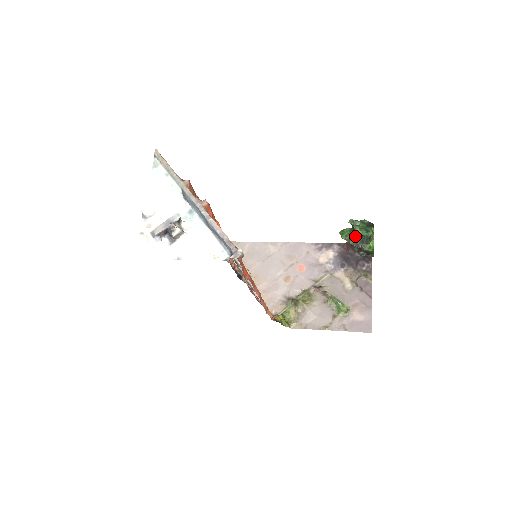
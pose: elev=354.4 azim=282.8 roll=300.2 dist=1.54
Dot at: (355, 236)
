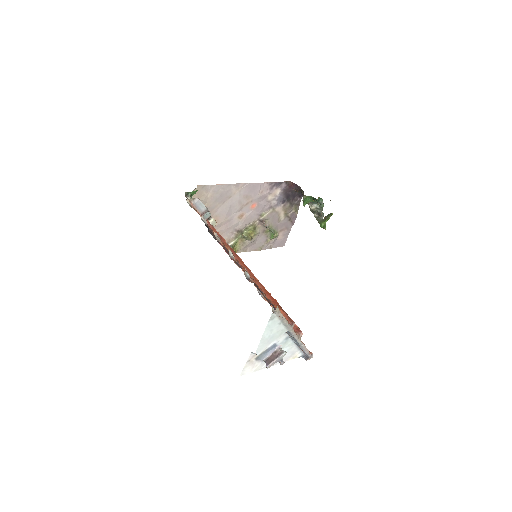
Dot at: (311, 201)
